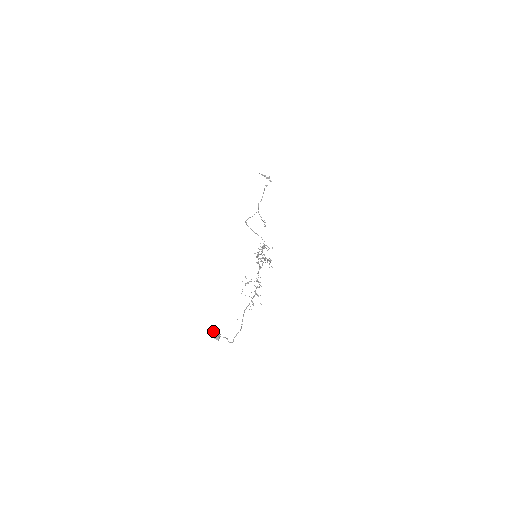
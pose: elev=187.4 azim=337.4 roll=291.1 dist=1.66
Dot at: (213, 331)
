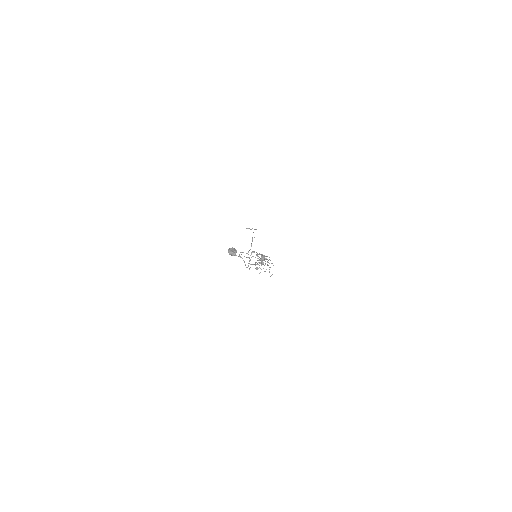
Dot at: (229, 249)
